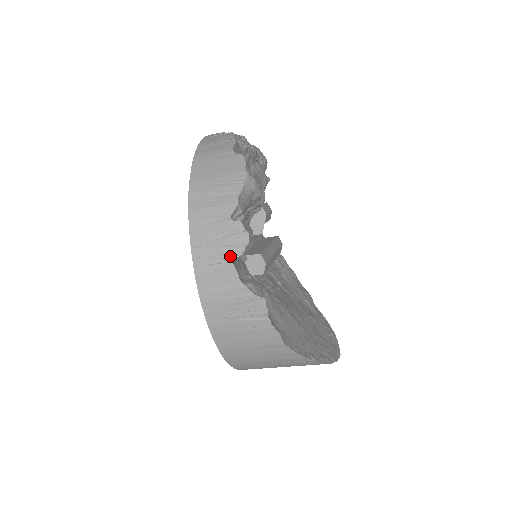
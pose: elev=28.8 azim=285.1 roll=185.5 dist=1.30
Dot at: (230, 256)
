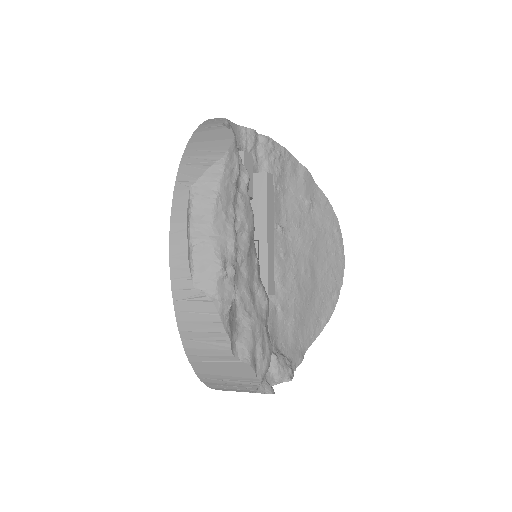
Dot at: occluded
